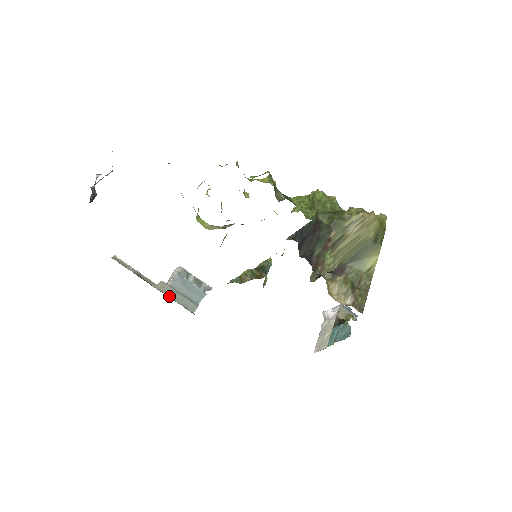
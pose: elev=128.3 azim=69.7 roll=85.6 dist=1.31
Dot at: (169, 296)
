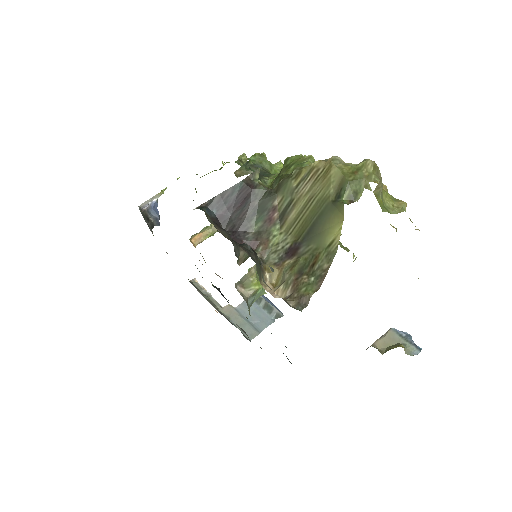
Dot at: (231, 320)
